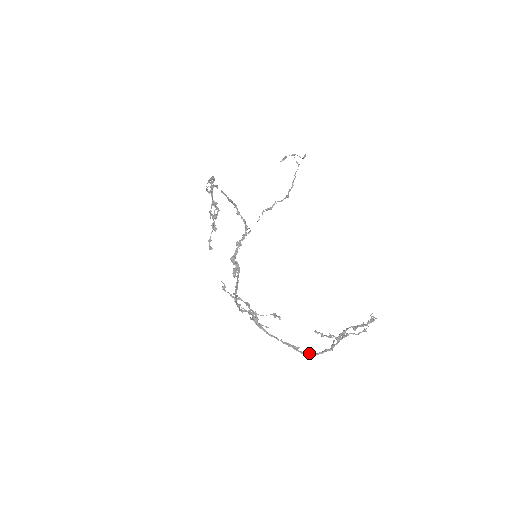
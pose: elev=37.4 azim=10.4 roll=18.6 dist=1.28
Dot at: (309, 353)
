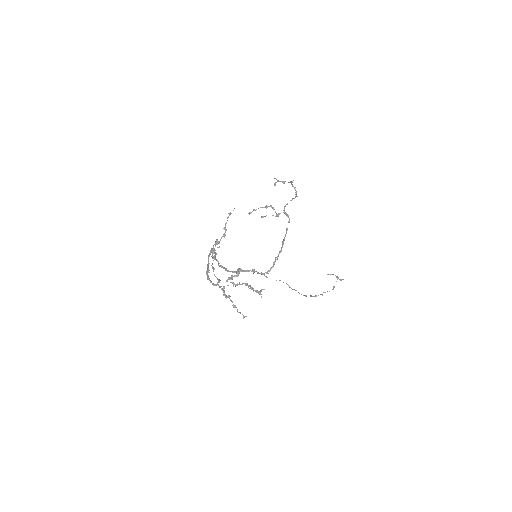
Dot at: occluded
